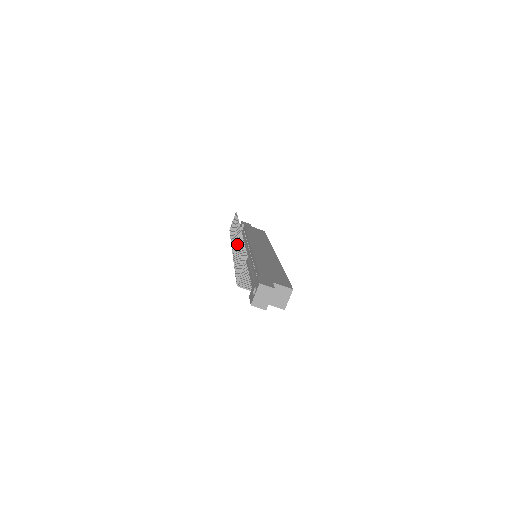
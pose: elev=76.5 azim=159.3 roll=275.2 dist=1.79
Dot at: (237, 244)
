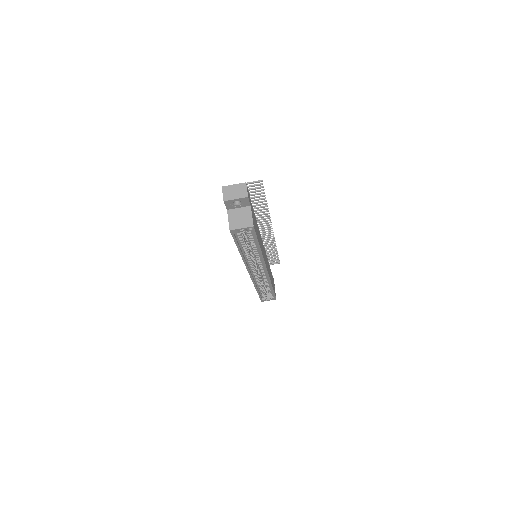
Dot at: (260, 223)
